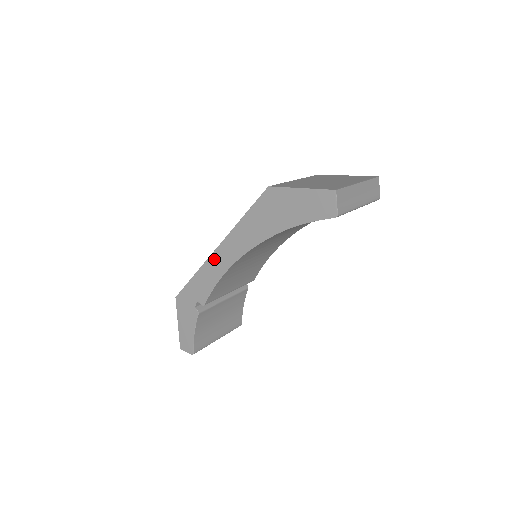
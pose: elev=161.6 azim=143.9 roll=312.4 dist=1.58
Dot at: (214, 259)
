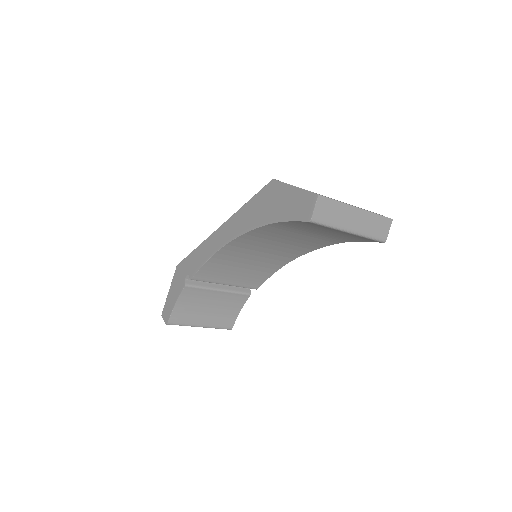
Dot at: (213, 237)
